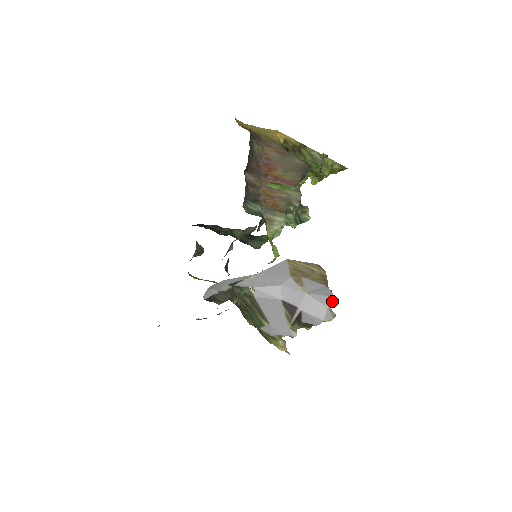
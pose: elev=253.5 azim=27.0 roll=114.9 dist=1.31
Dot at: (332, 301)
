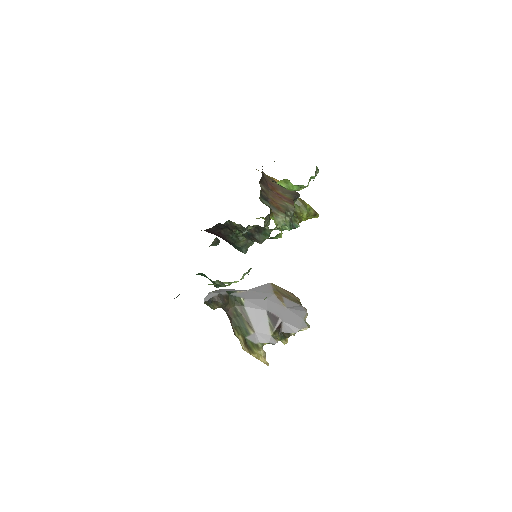
Dot at: (307, 315)
